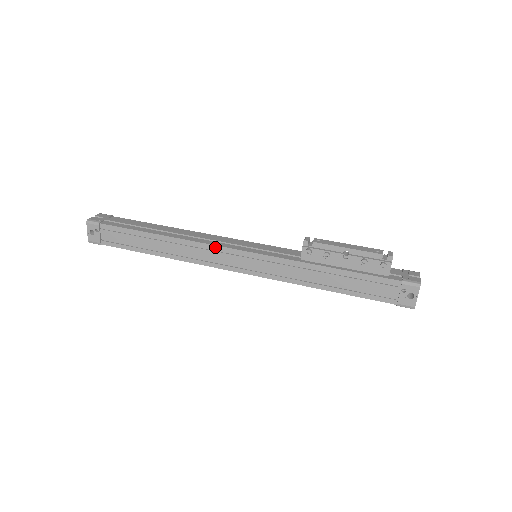
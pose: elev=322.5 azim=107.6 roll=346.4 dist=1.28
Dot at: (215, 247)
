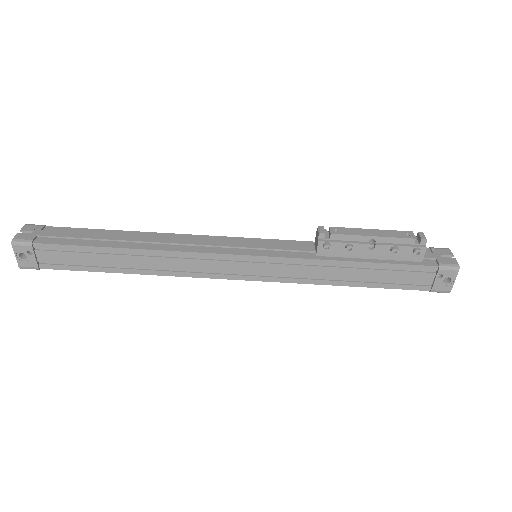
Dot at: (204, 255)
